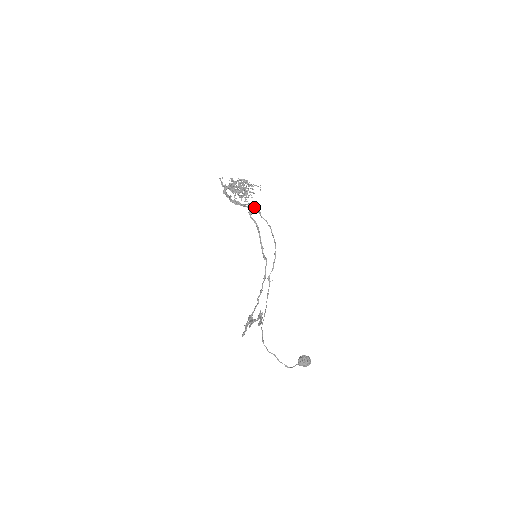
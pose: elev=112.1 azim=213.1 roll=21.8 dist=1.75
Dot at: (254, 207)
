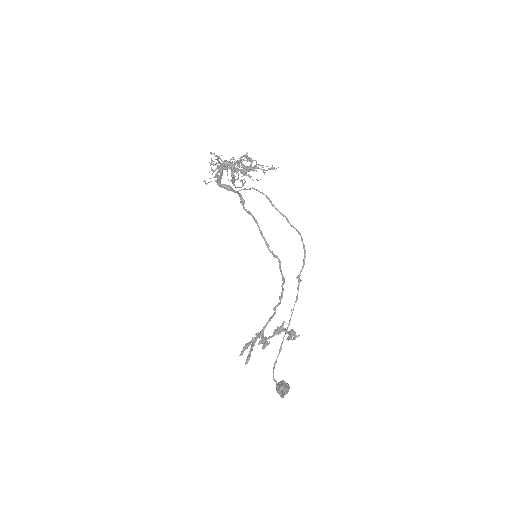
Dot at: (261, 192)
